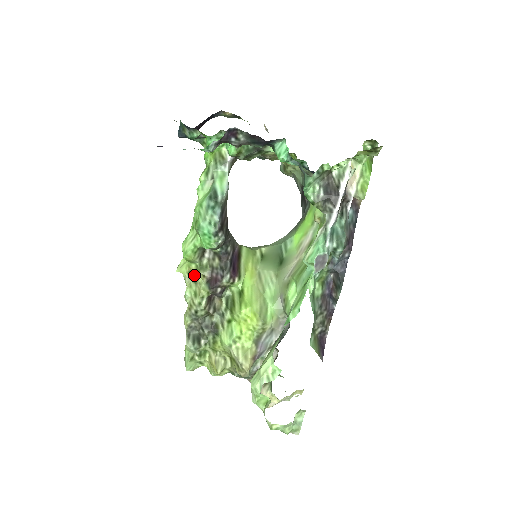
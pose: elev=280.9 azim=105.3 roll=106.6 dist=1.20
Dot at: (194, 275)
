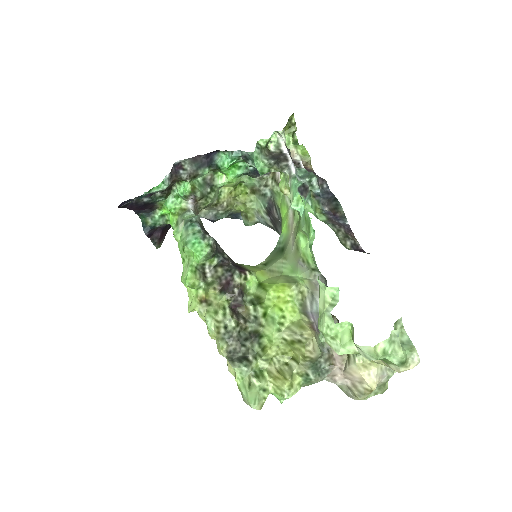
Dot at: (206, 299)
